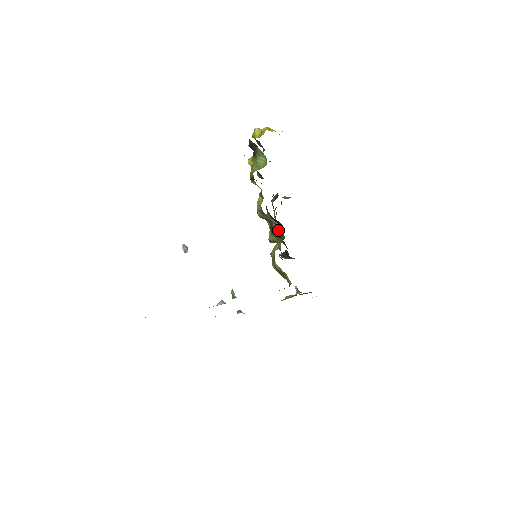
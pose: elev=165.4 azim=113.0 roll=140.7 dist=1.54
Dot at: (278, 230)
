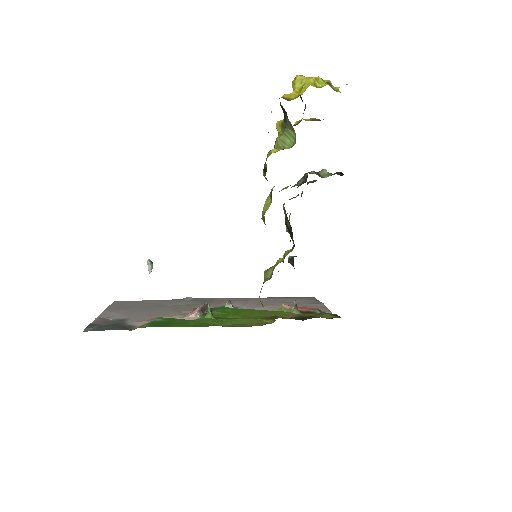
Dot at: (290, 232)
